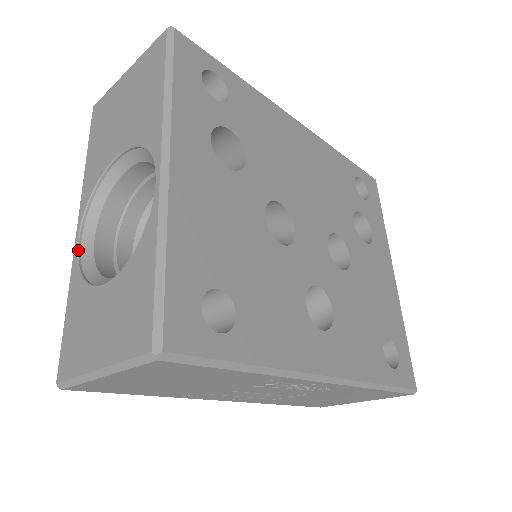
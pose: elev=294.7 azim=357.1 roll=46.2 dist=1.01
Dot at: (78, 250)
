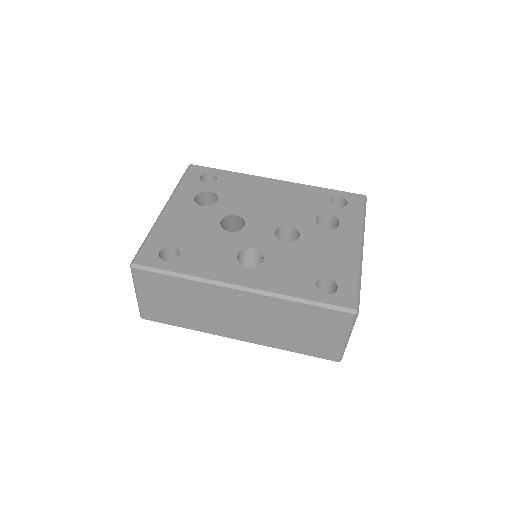
Dot at: occluded
